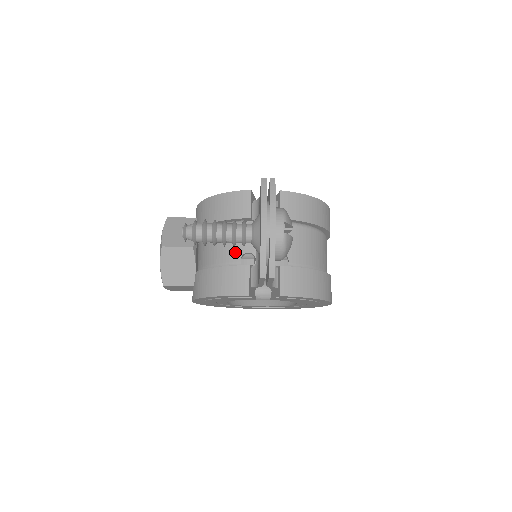
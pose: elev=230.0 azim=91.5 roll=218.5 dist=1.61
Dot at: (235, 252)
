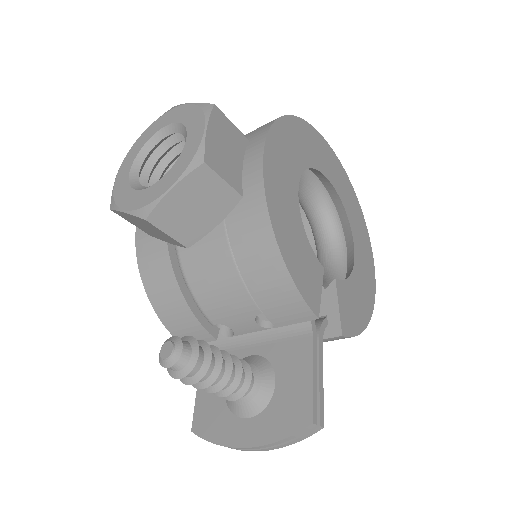
Dot at: (221, 316)
